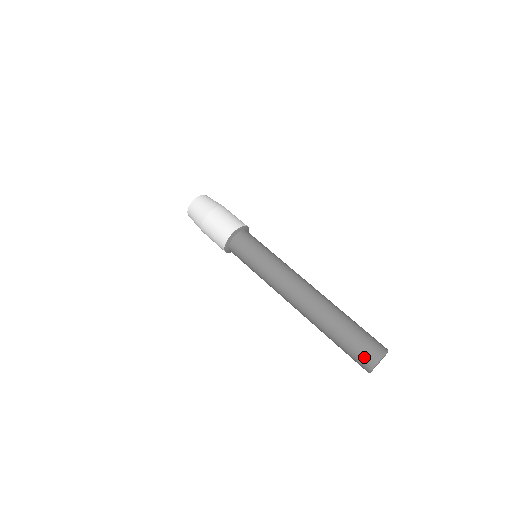
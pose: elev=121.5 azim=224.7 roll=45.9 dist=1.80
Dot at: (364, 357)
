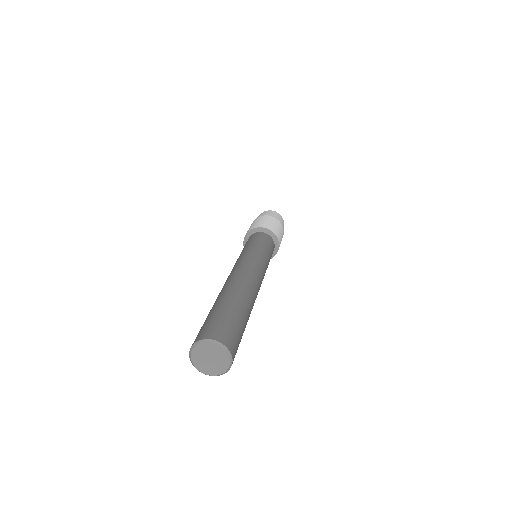
Dot at: (205, 330)
